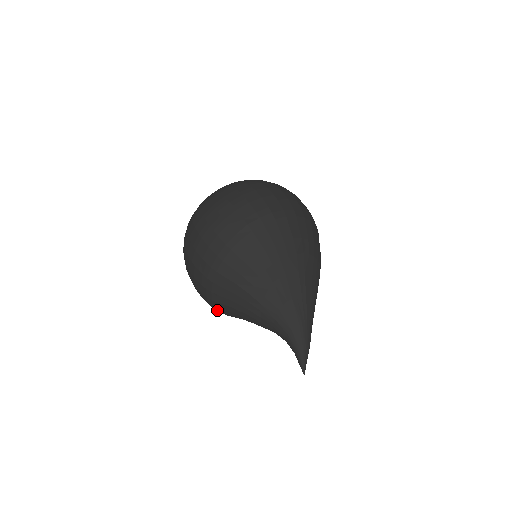
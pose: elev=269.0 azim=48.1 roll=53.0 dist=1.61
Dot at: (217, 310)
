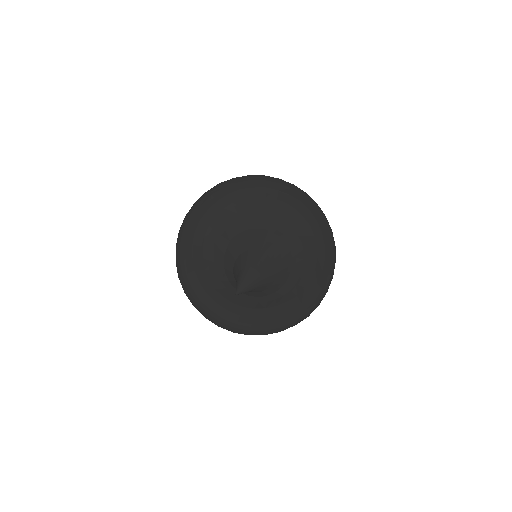
Dot at: (195, 301)
